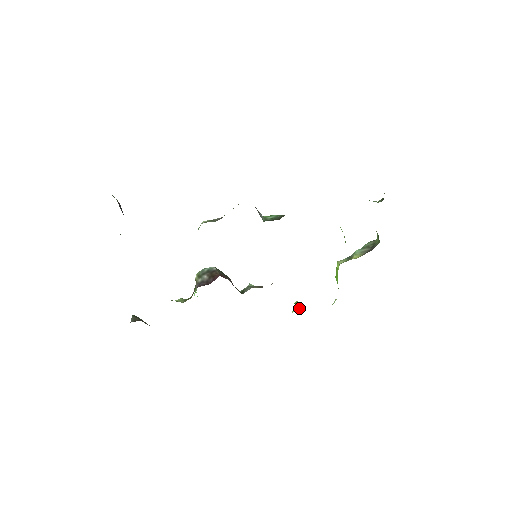
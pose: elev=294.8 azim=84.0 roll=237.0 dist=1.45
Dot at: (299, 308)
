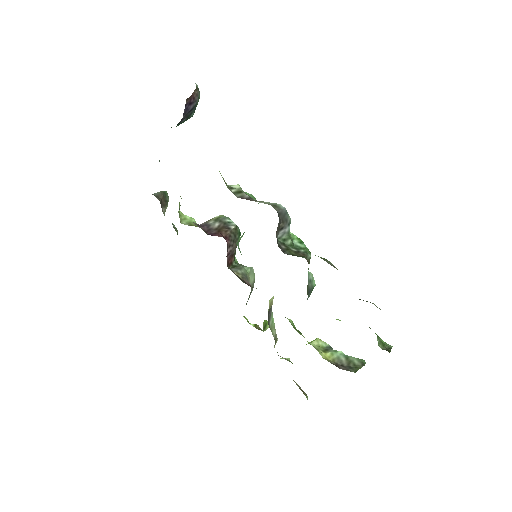
Dot at: (260, 328)
